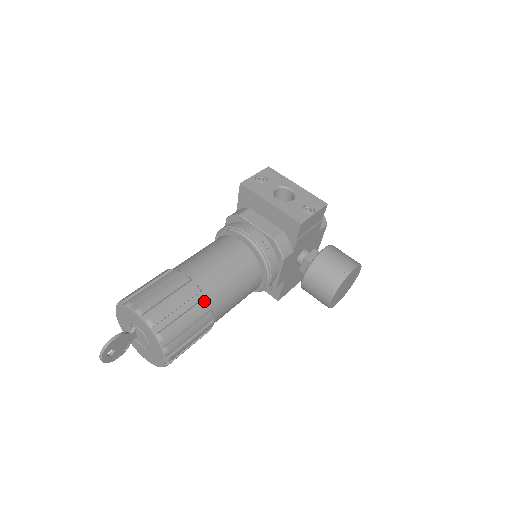
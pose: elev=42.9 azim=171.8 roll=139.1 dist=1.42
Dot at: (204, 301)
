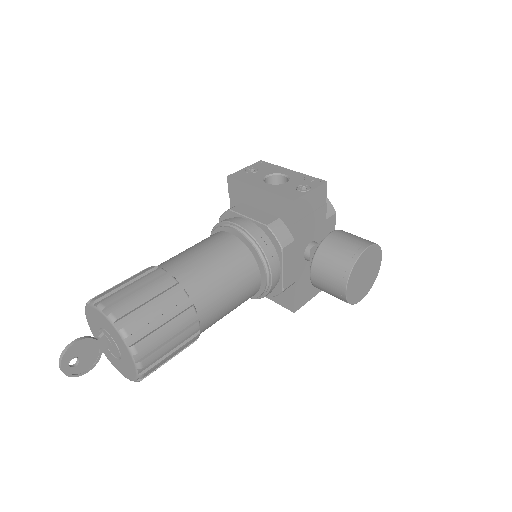
Dot at: (182, 294)
